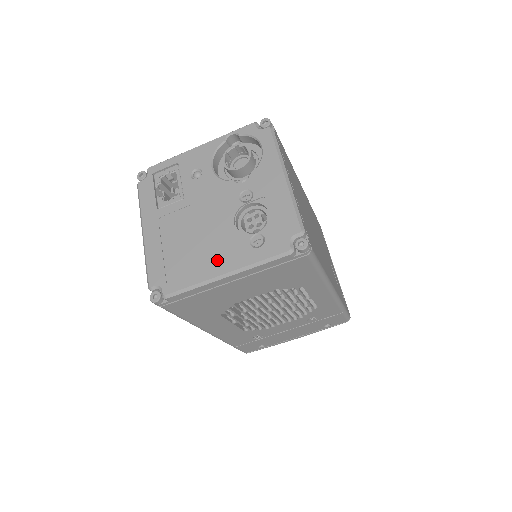
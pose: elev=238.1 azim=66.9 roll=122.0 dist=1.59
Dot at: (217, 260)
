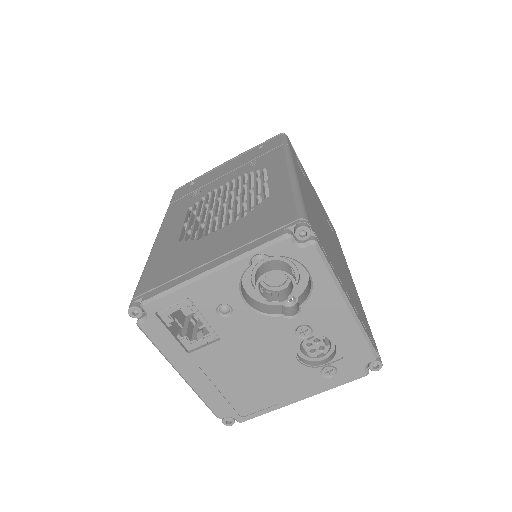
Dot at: (288, 392)
